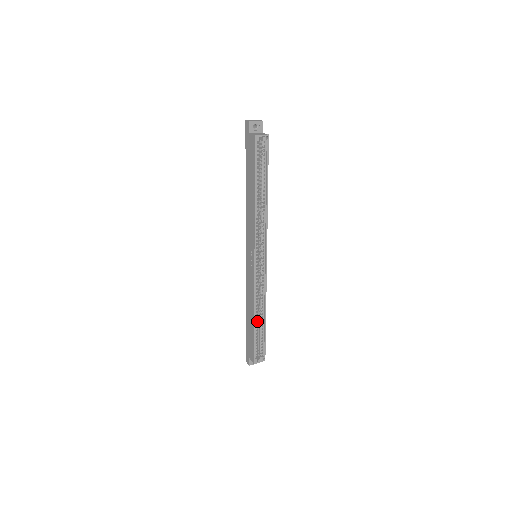
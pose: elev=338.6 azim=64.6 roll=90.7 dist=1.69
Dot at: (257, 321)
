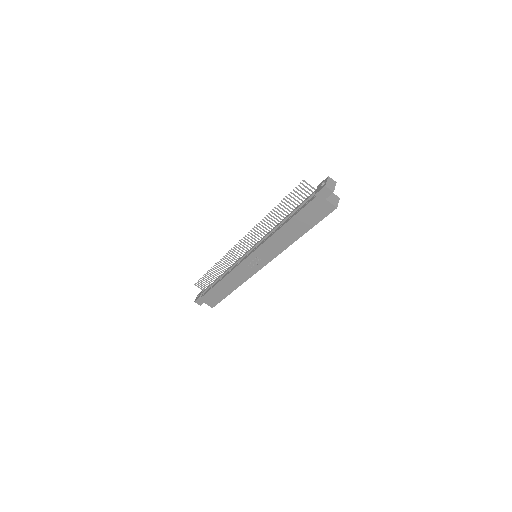
Dot at: occluded
